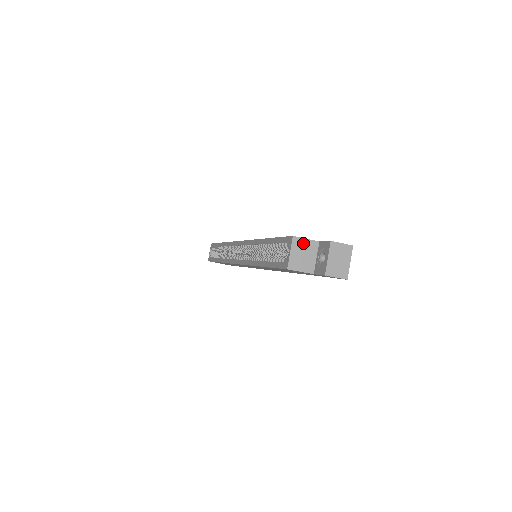
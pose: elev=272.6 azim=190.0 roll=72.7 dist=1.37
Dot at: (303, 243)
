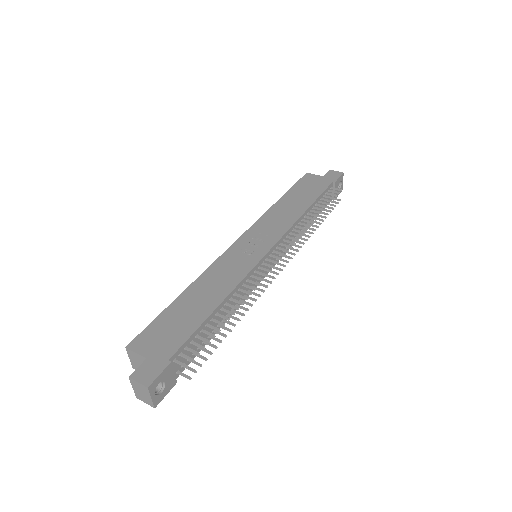
Dot at: (135, 355)
